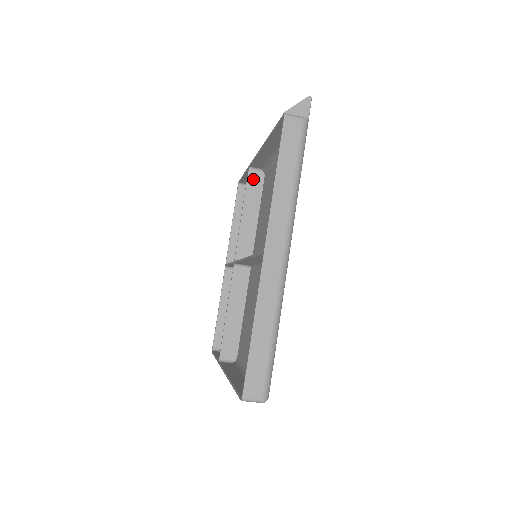
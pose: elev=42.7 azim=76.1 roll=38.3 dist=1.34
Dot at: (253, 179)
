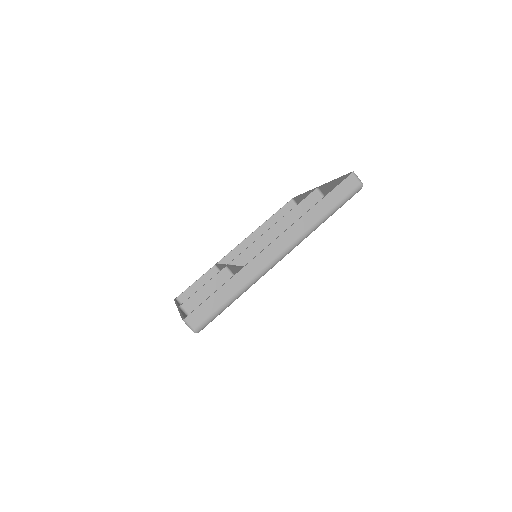
Dot at: occluded
